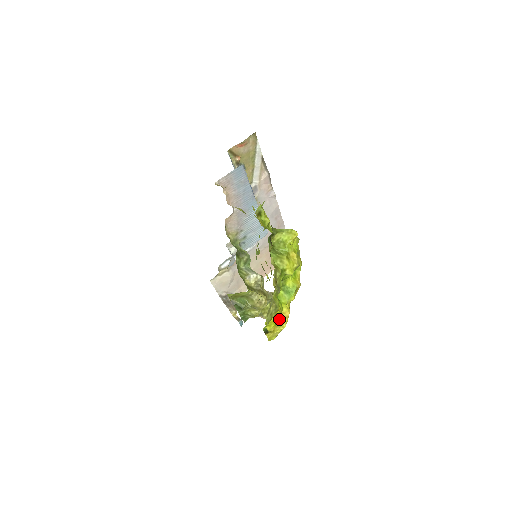
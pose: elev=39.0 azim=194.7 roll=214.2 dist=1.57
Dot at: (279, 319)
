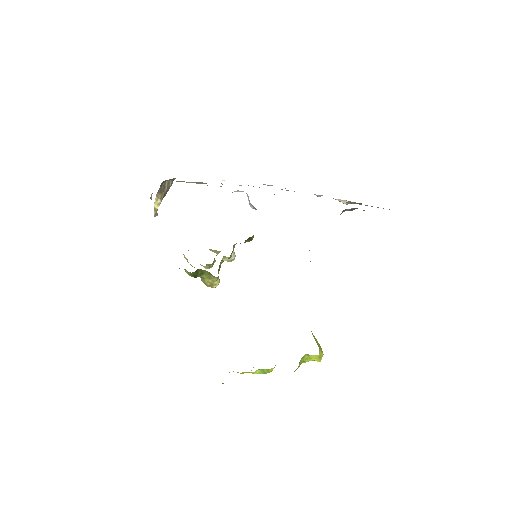
Dot at: occluded
